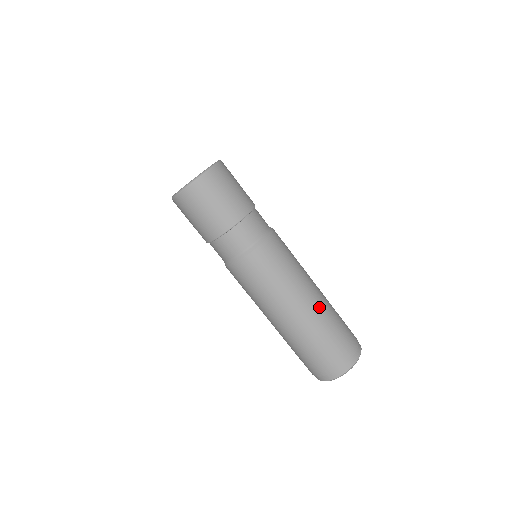
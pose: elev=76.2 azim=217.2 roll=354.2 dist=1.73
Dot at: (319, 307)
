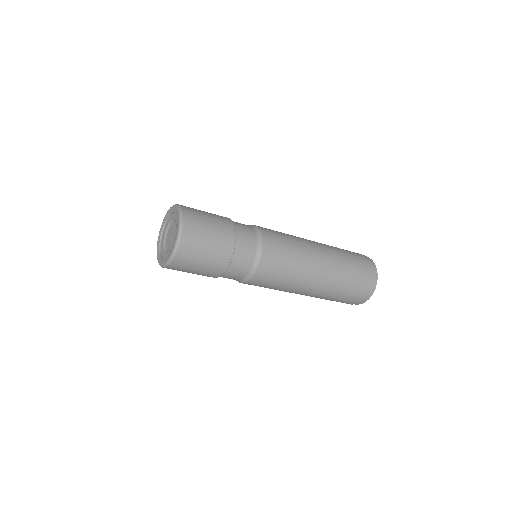
Dot at: (313, 296)
